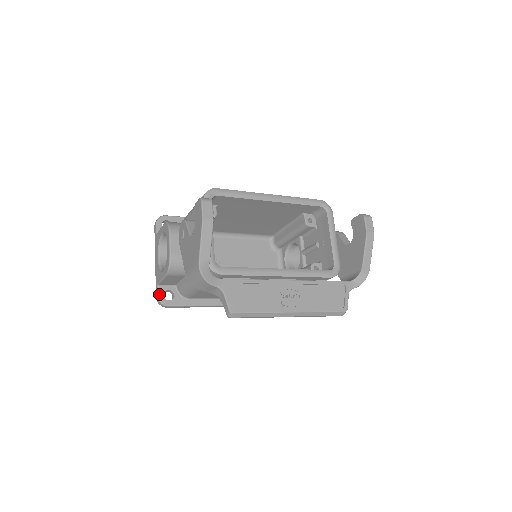
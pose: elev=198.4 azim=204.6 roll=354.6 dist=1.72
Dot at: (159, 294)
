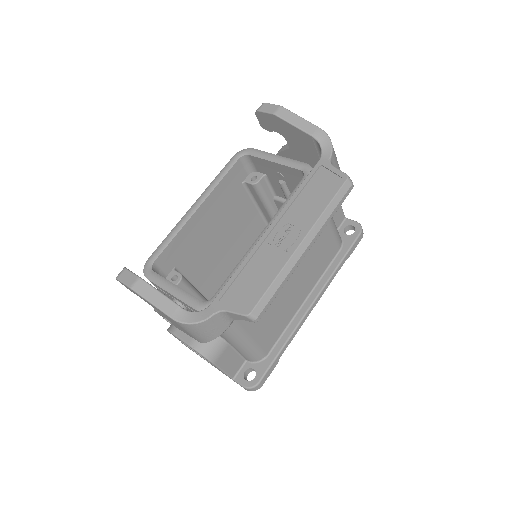
Dot at: (241, 384)
